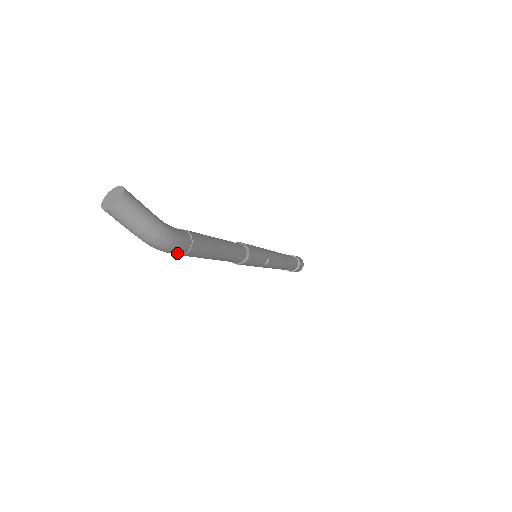
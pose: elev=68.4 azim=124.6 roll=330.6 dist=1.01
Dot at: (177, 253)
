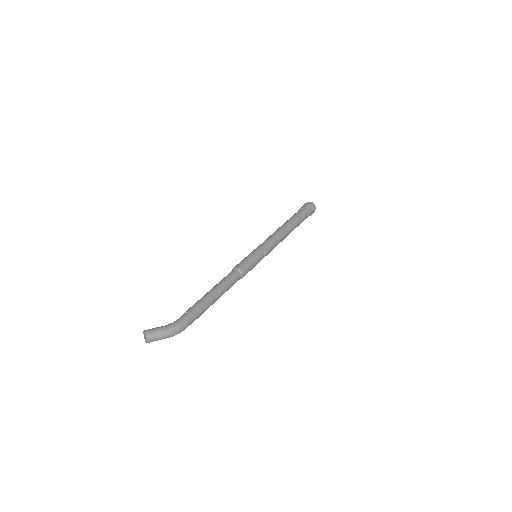
Dot at: occluded
